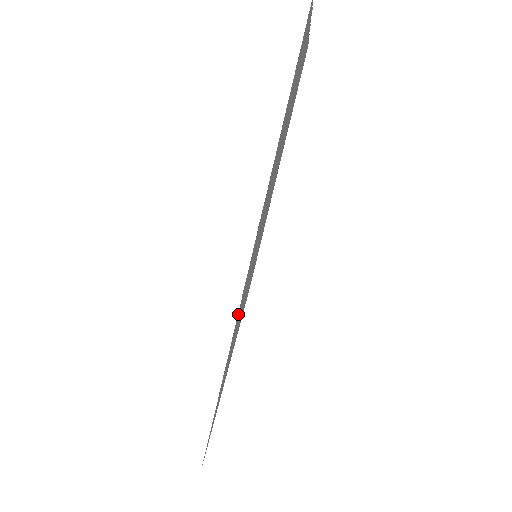
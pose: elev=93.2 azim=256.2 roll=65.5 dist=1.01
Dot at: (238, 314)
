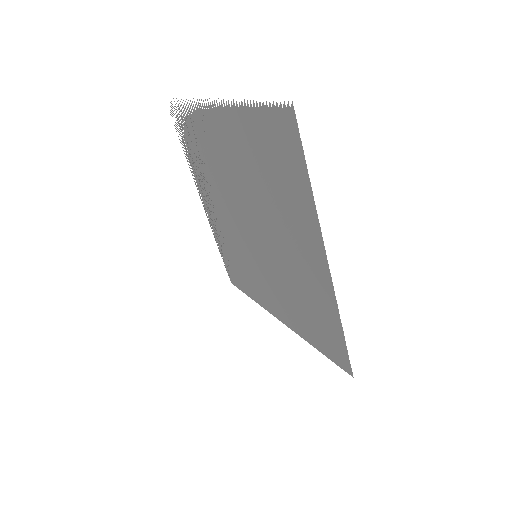
Dot at: (327, 288)
